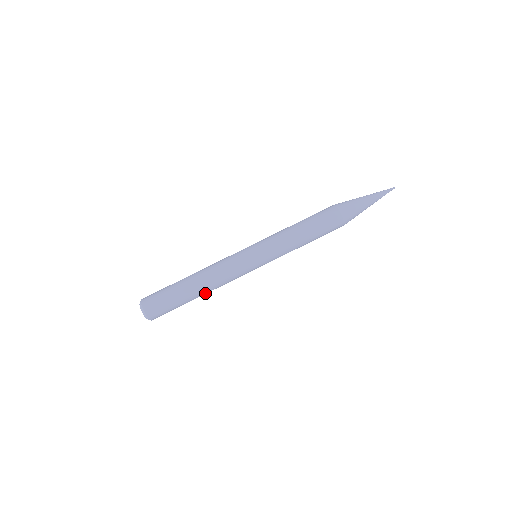
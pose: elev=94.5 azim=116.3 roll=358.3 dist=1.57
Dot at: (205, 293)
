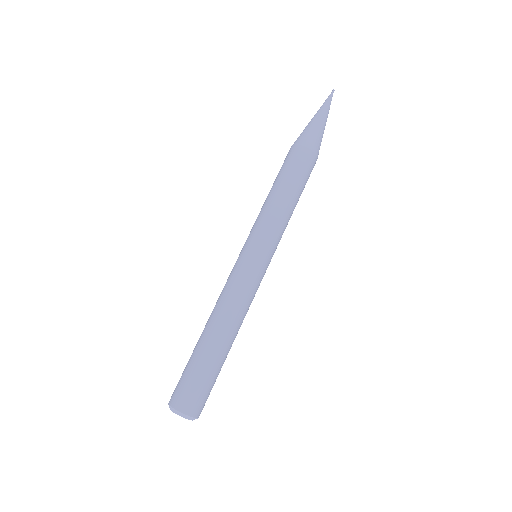
Dot at: (227, 334)
